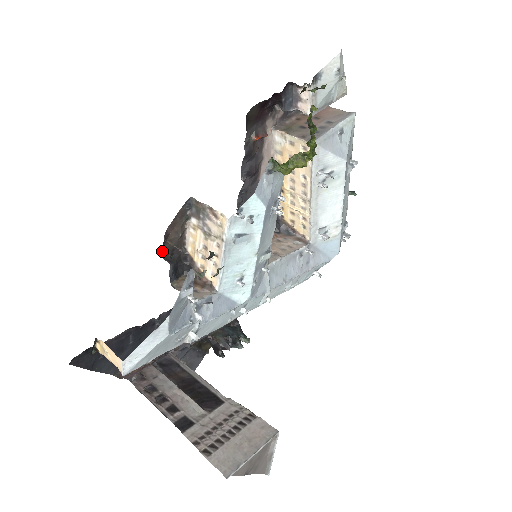
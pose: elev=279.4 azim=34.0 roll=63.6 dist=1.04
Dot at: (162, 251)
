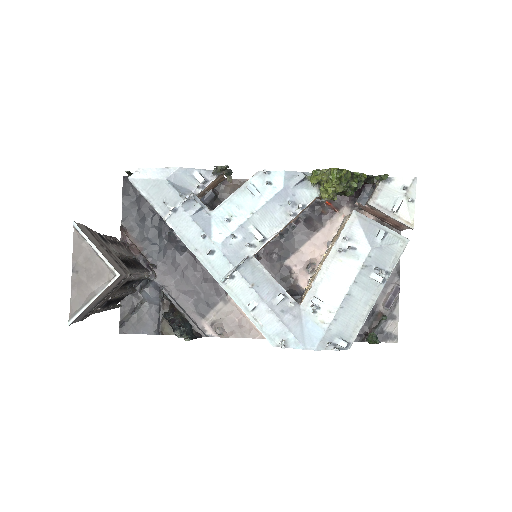
Dot at: (218, 186)
